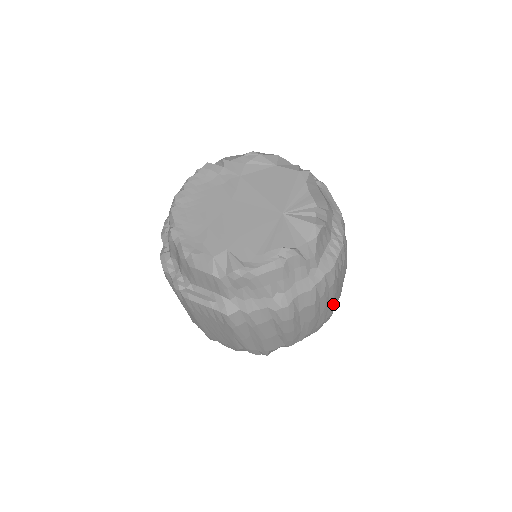
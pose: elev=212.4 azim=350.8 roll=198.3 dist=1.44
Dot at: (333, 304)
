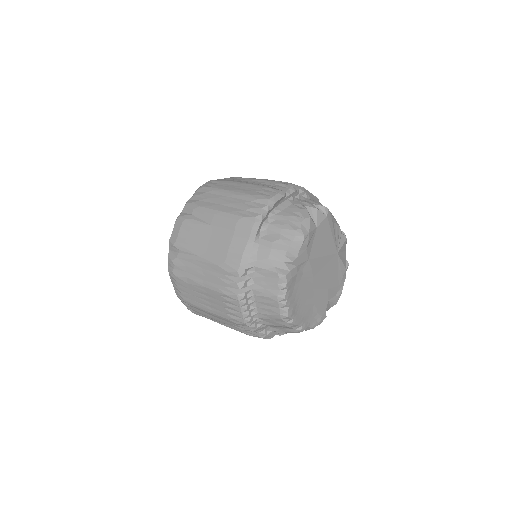
Dot at: occluded
